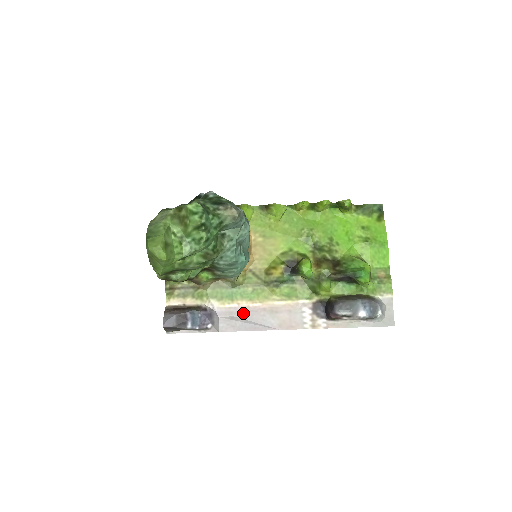
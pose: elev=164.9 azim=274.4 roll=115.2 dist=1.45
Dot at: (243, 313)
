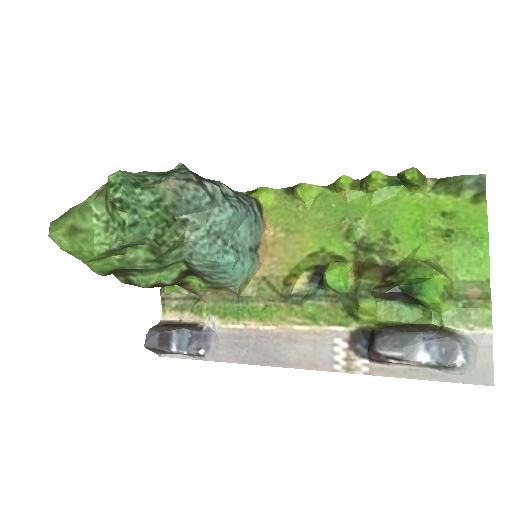
Dot at: (251, 338)
